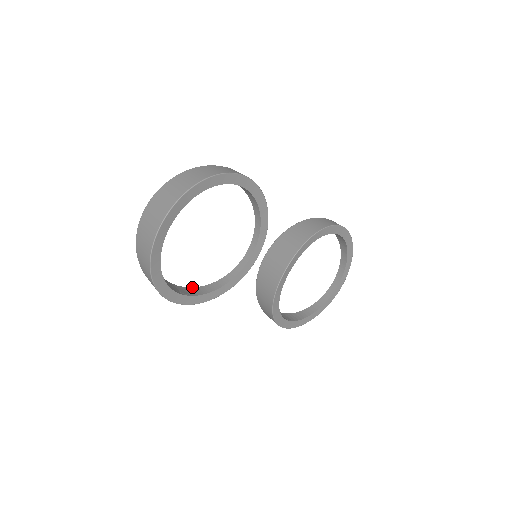
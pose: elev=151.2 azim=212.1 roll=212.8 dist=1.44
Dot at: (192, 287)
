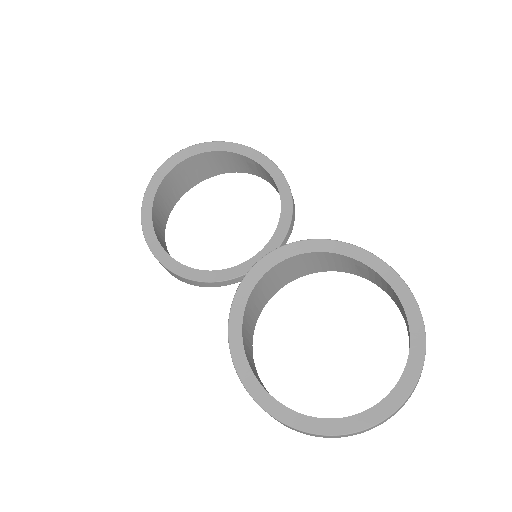
Dot at: occluded
